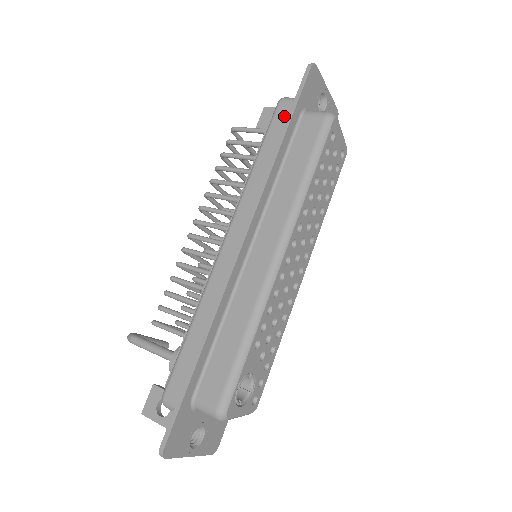
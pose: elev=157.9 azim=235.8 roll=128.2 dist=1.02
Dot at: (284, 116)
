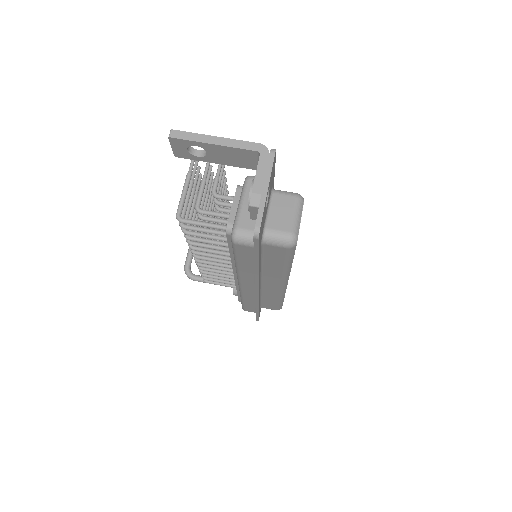
Dot at: (247, 252)
